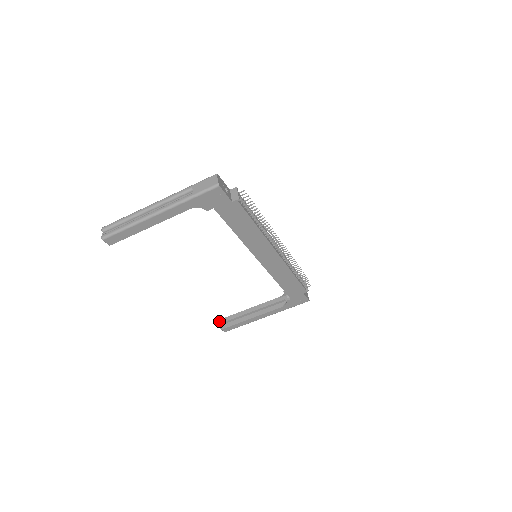
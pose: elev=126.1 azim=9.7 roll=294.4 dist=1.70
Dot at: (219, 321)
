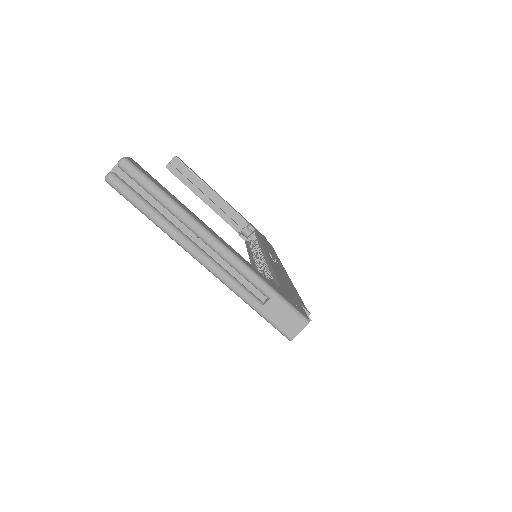
Dot at: (174, 157)
